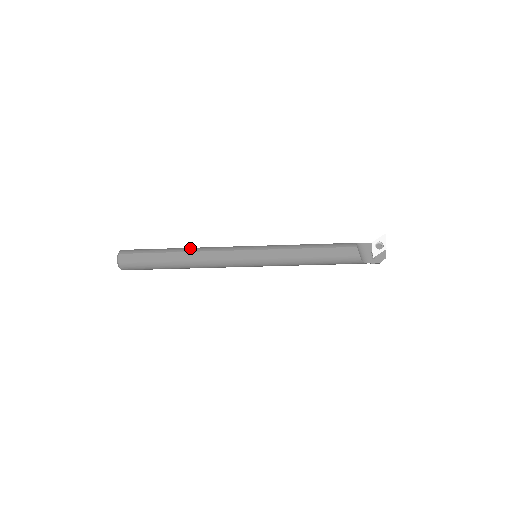
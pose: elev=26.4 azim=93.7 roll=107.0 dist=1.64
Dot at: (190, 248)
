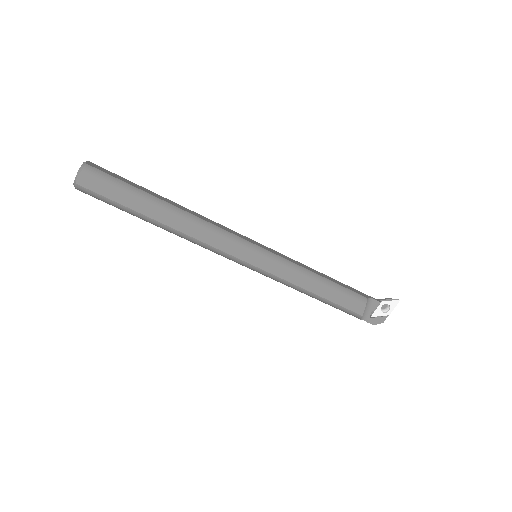
Dot at: (183, 211)
